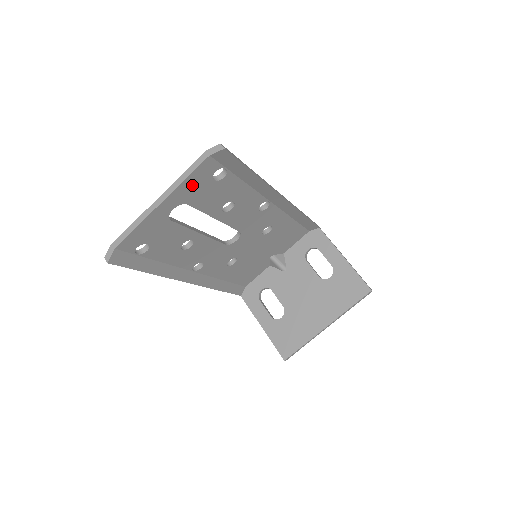
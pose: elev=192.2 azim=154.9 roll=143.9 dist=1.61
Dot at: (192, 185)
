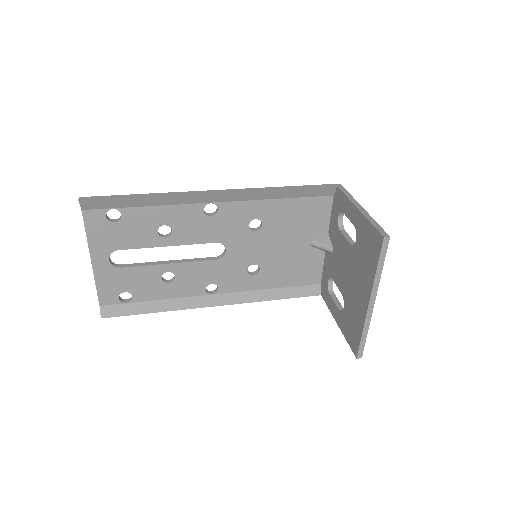
Dot at: (100, 236)
